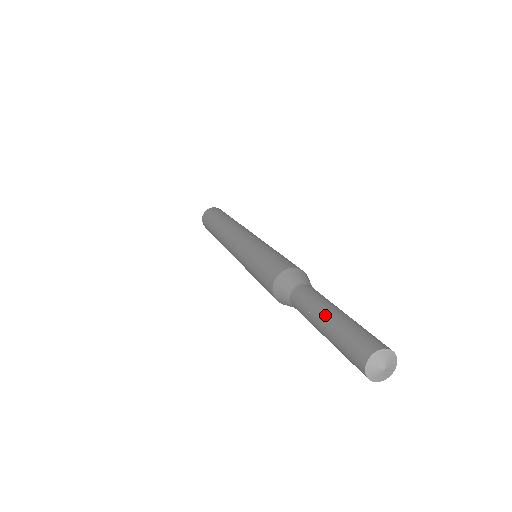
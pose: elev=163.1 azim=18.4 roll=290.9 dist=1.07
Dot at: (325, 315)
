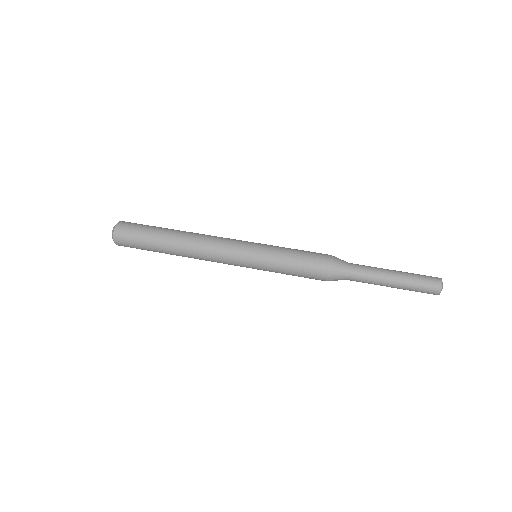
Dot at: (392, 282)
